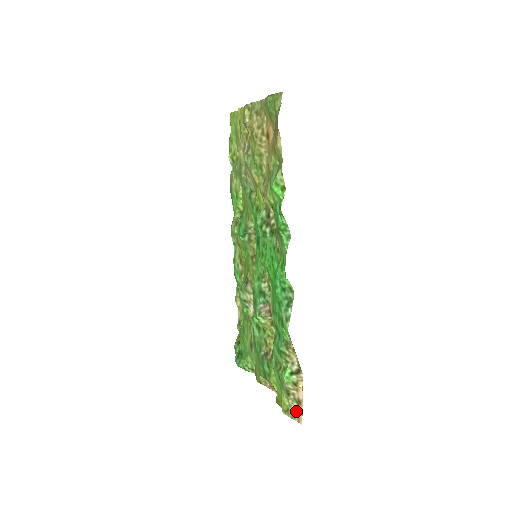
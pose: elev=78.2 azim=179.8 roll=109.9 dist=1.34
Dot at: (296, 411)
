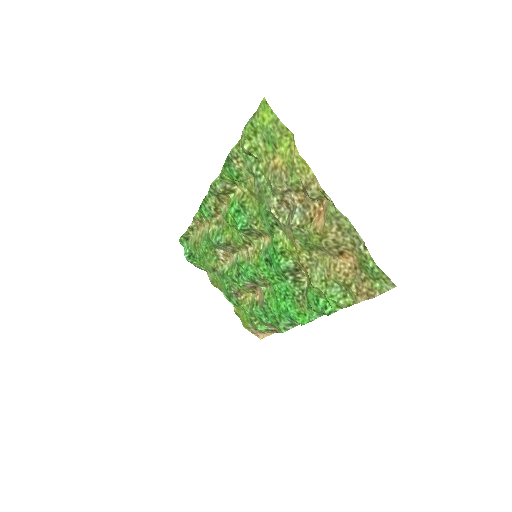
Dot at: (257, 332)
